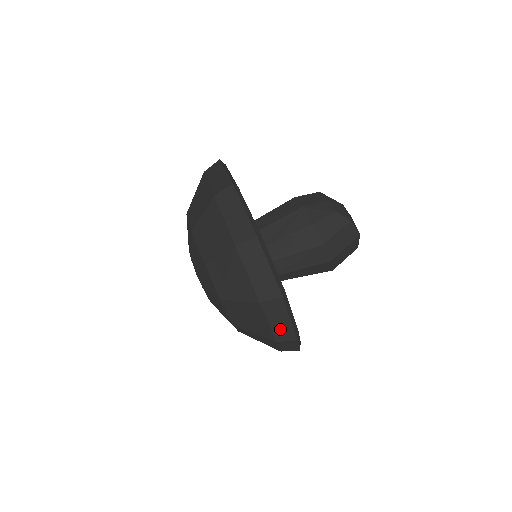
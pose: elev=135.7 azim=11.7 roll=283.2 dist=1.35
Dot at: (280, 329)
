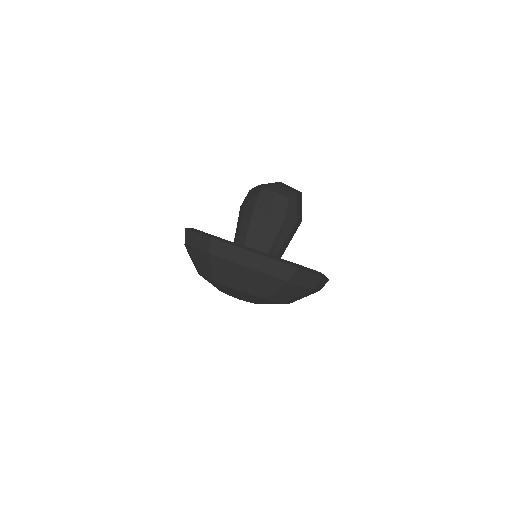
Dot at: (322, 286)
